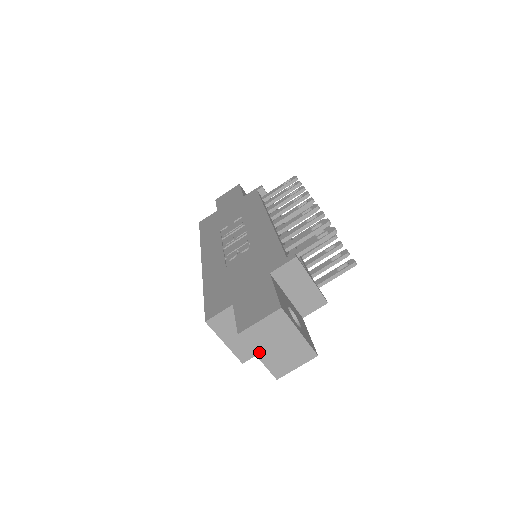
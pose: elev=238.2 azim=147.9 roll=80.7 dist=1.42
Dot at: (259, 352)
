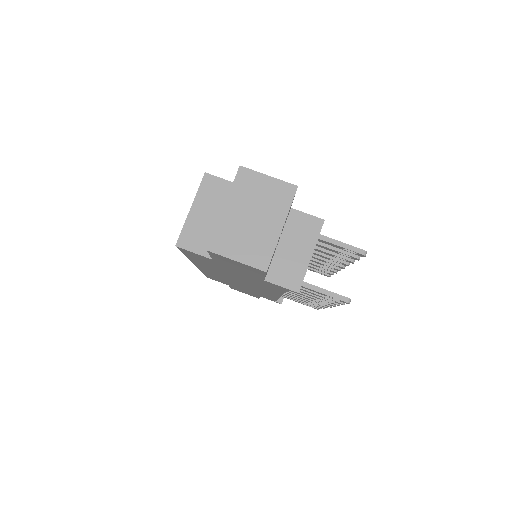
Dot at: (231, 203)
